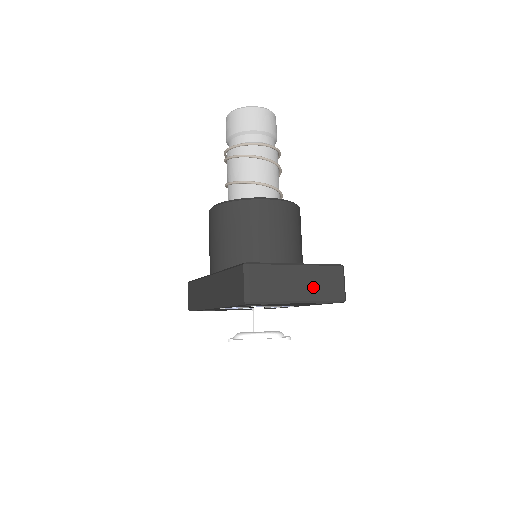
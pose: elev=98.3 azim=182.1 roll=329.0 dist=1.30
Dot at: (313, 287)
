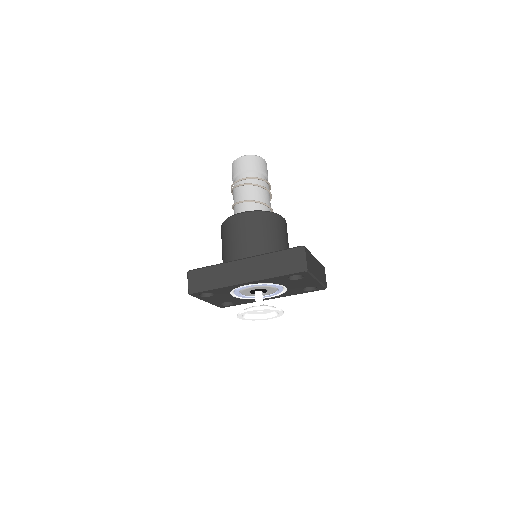
Dot at: (320, 273)
